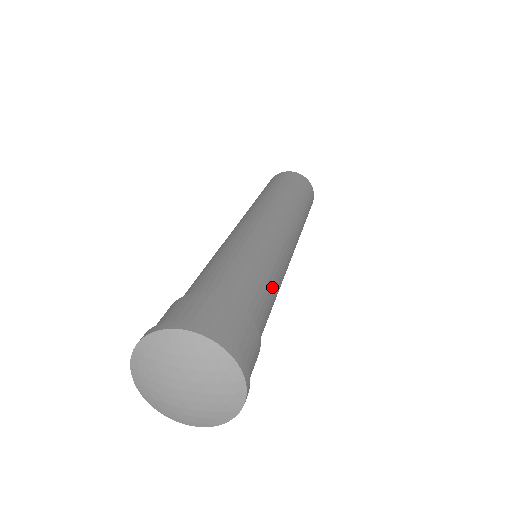
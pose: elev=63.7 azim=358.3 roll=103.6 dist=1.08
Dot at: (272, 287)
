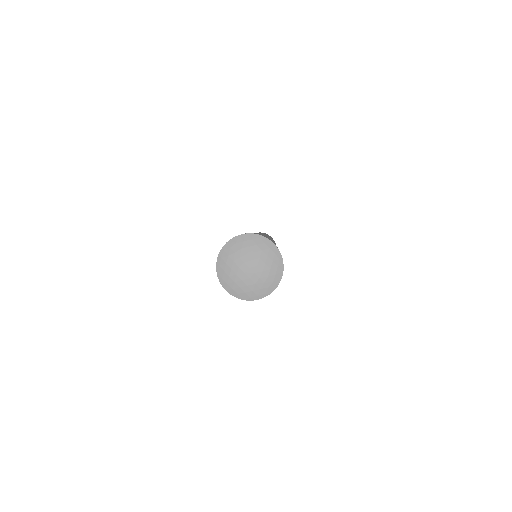
Dot at: occluded
